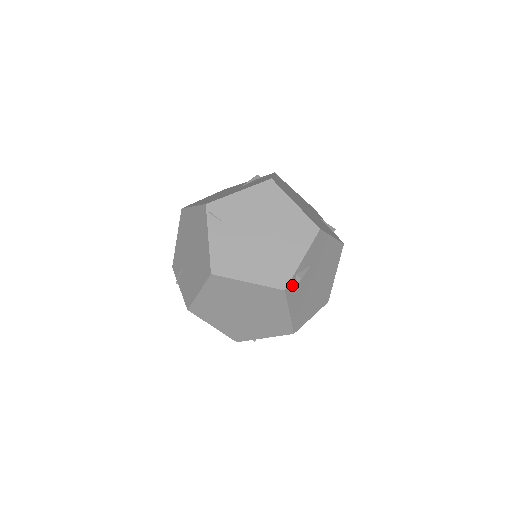
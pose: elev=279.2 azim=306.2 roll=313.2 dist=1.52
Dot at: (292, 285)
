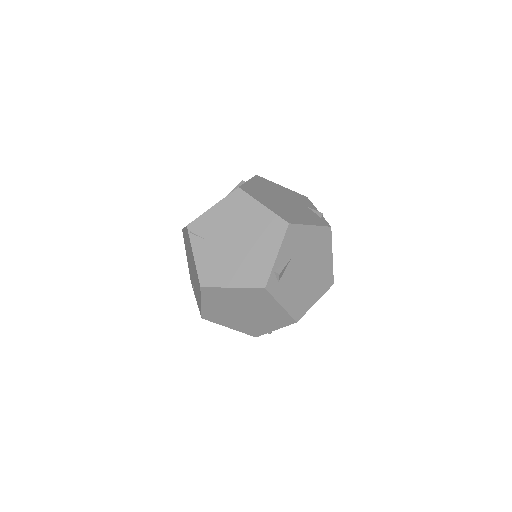
Dot at: (273, 281)
